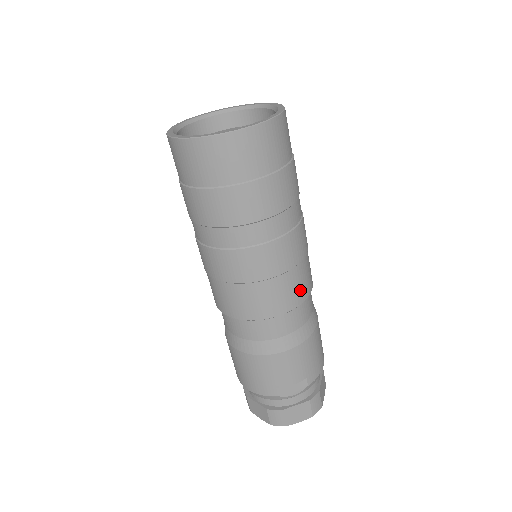
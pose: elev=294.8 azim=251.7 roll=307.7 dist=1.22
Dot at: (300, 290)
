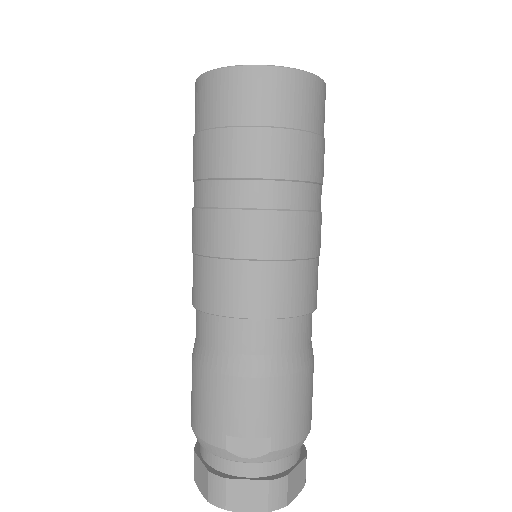
Dot at: (290, 297)
